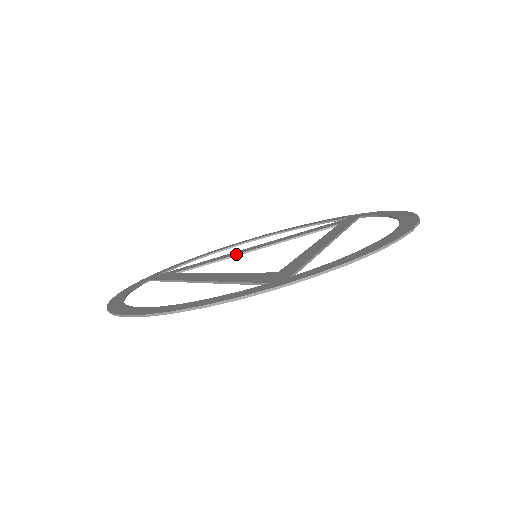
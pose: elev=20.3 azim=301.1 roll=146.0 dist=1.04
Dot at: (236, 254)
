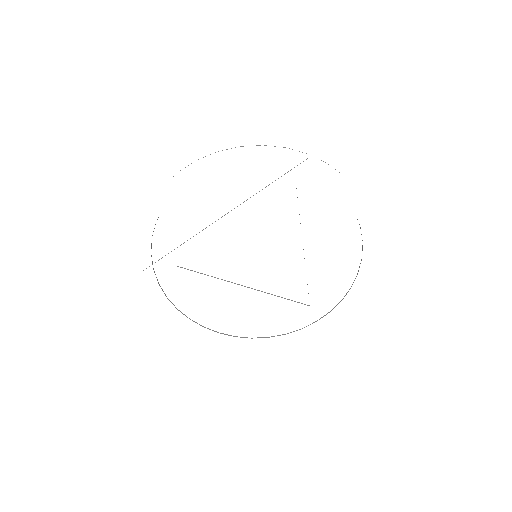
Dot at: (229, 281)
